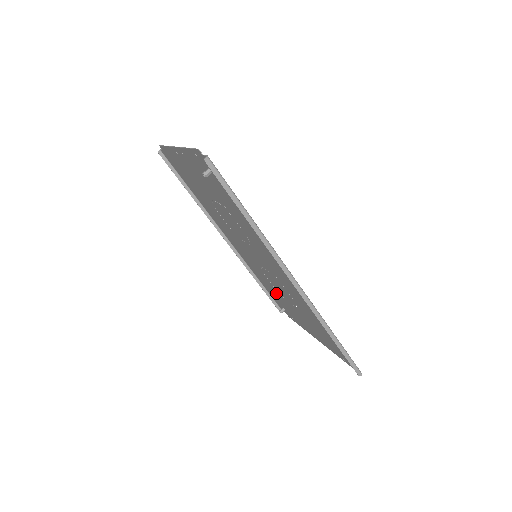
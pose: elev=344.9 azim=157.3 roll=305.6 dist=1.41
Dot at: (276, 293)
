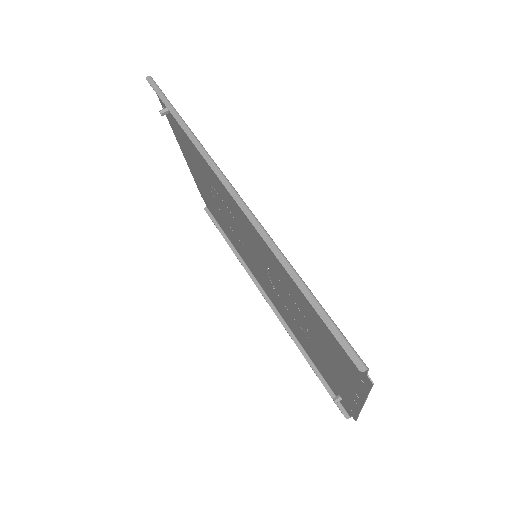
Dot at: (310, 346)
